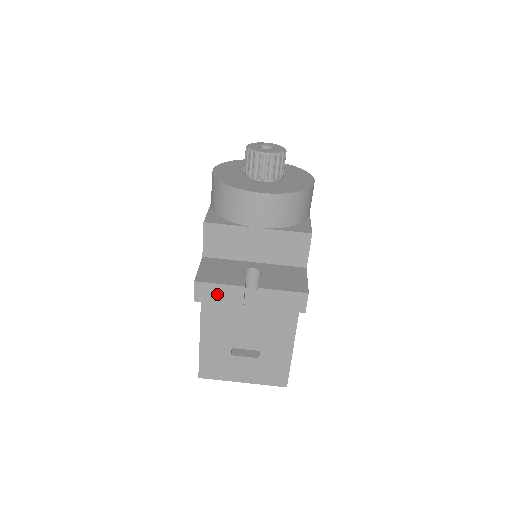
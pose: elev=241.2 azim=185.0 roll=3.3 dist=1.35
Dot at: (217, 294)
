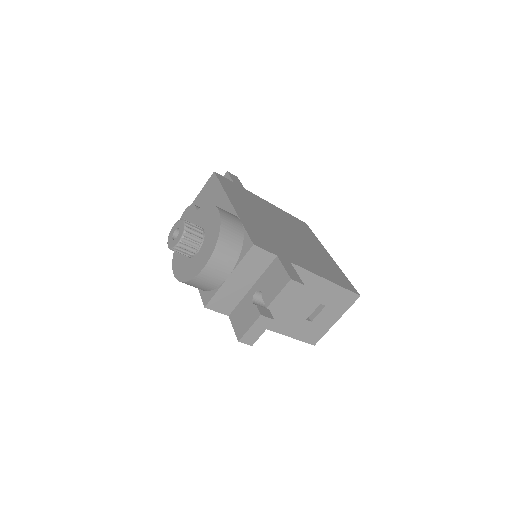
Dot at: (256, 332)
